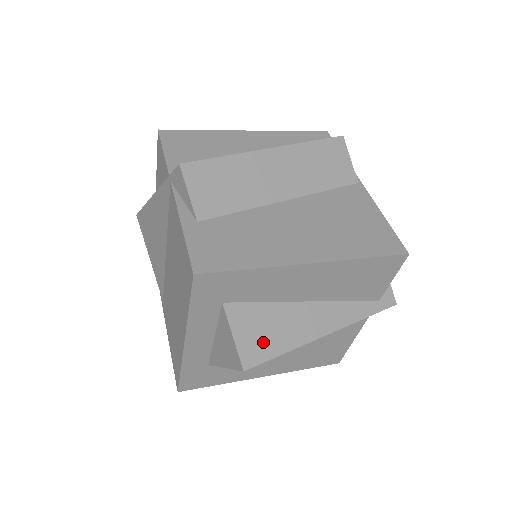
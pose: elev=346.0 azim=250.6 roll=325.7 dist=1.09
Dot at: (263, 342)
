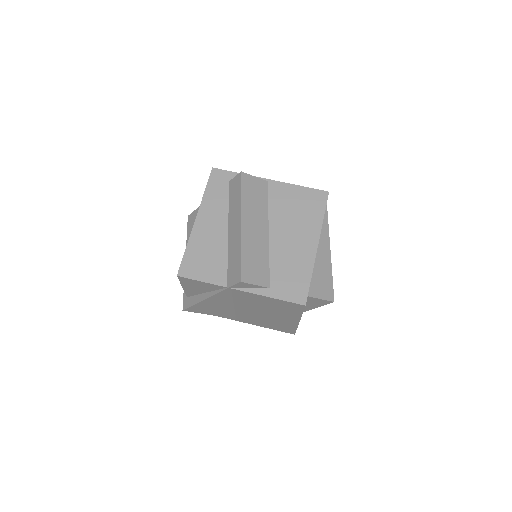
Dot at: (326, 286)
